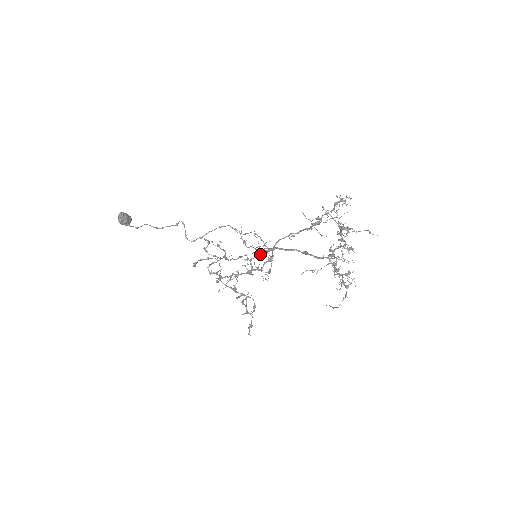
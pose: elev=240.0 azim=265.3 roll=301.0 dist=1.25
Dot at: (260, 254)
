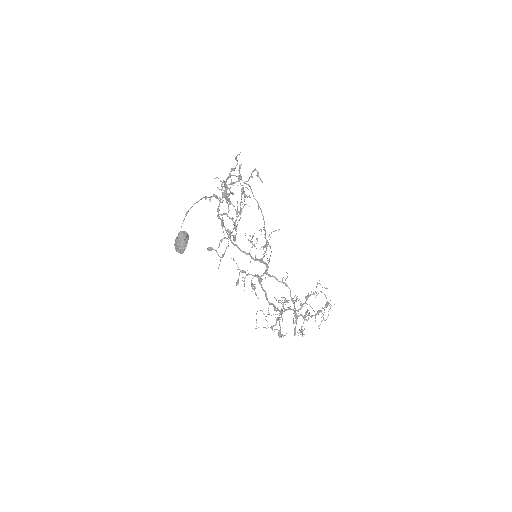
Dot at: occluded
